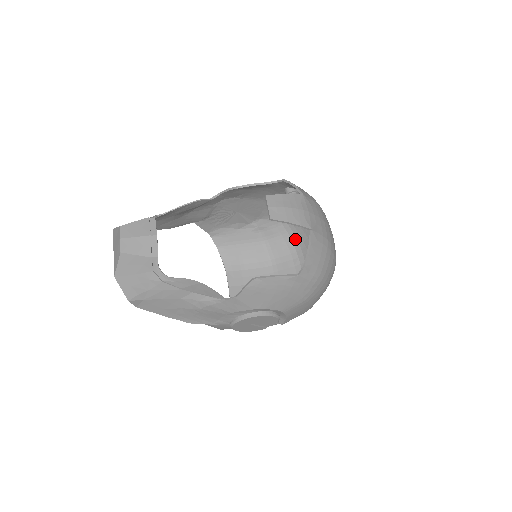
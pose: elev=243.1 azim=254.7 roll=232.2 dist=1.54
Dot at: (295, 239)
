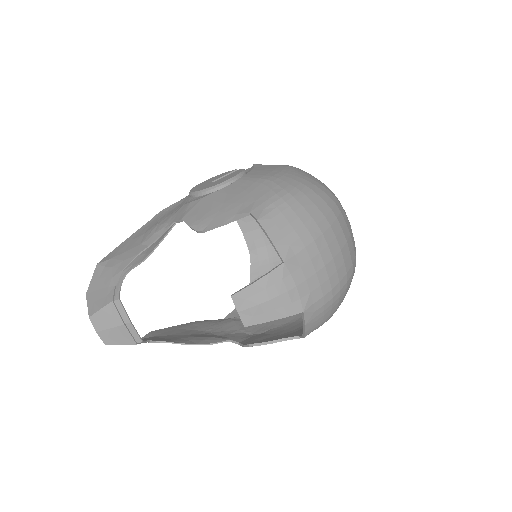
Dot at: occluded
